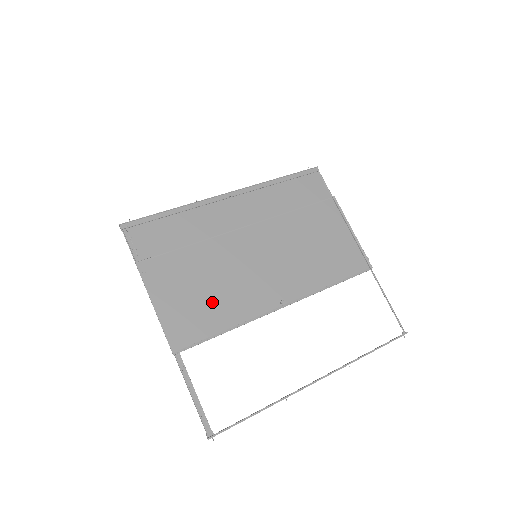
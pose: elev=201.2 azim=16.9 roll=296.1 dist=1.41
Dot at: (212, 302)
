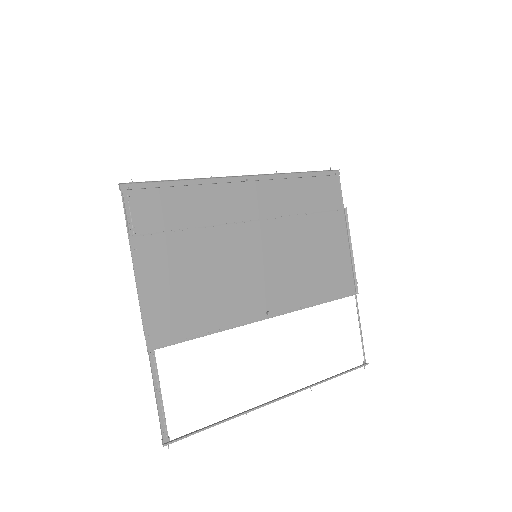
Dot at: (201, 299)
